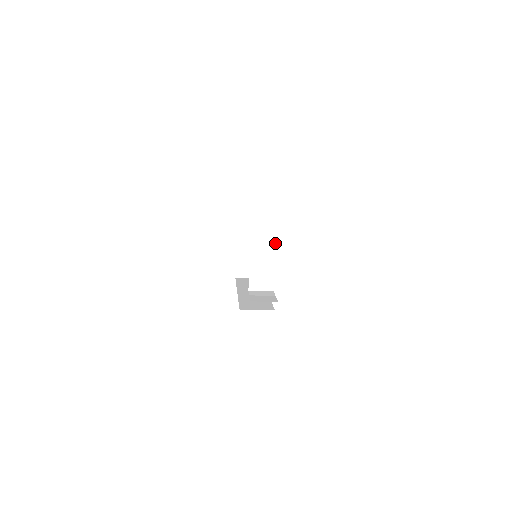
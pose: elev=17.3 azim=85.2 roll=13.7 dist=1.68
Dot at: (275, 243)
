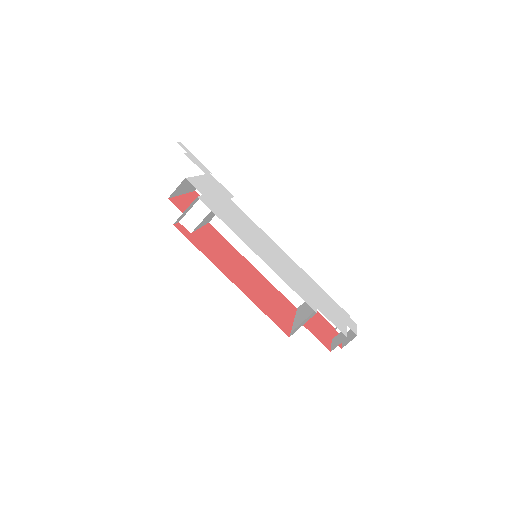
Dot at: (228, 201)
